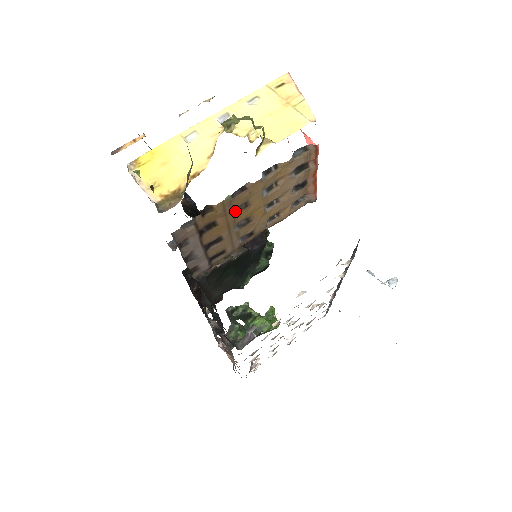
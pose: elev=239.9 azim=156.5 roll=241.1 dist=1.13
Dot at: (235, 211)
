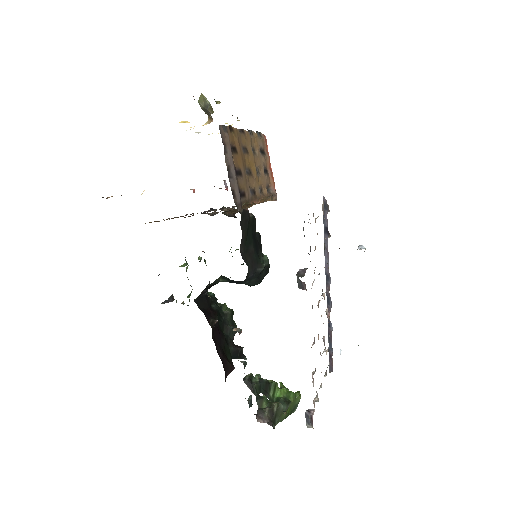
Dot at: (243, 150)
